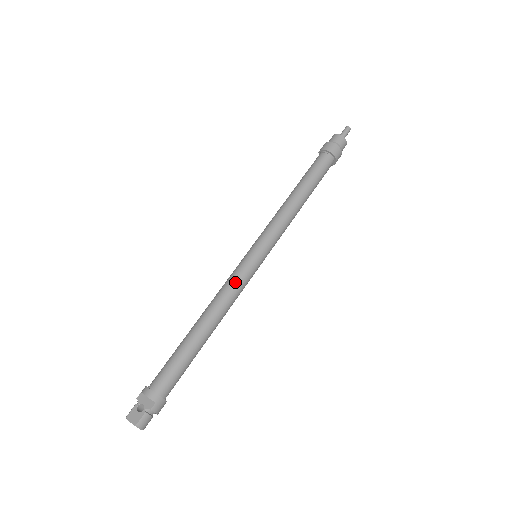
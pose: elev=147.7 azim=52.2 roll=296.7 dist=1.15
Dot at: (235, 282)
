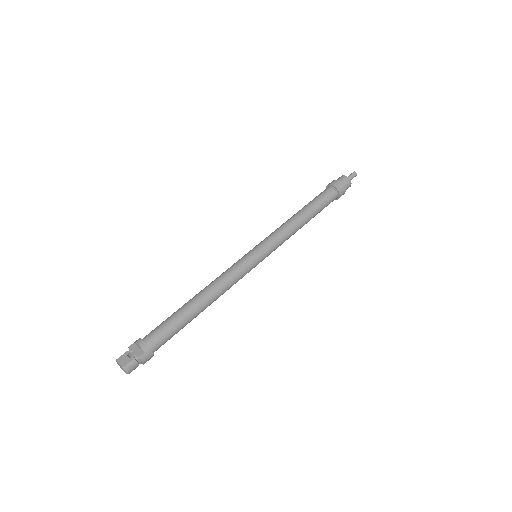
Dot at: (234, 271)
